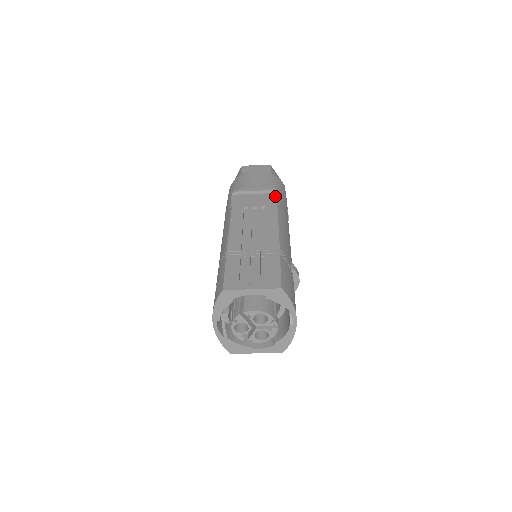
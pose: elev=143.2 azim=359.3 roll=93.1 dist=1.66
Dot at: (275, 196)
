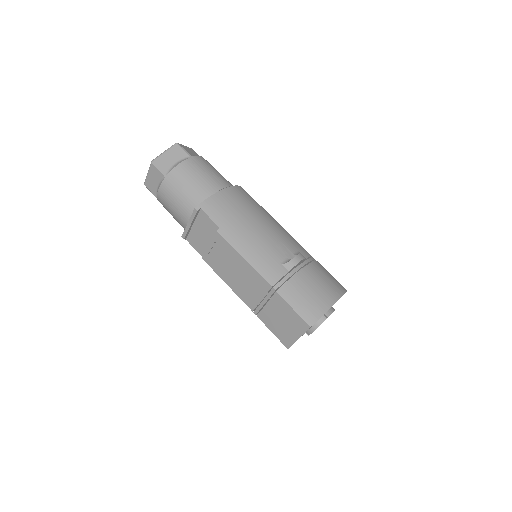
Dot at: (204, 216)
